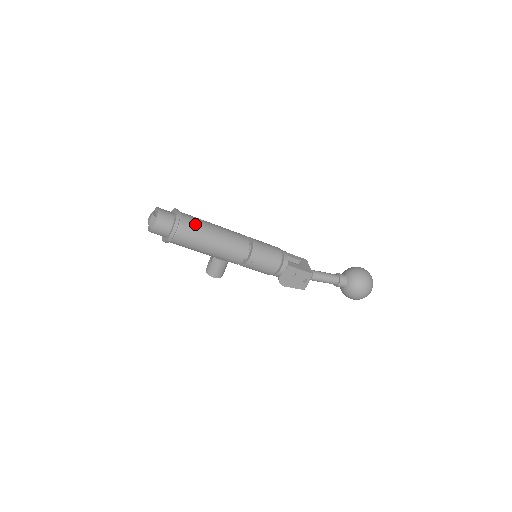
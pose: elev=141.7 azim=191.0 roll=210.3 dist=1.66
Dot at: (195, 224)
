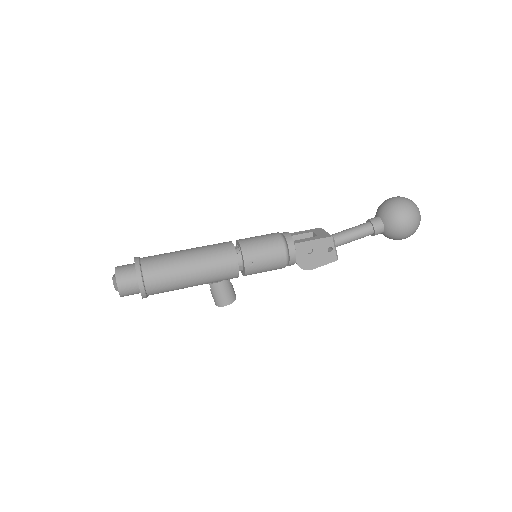
Dot at: (160, 260)
